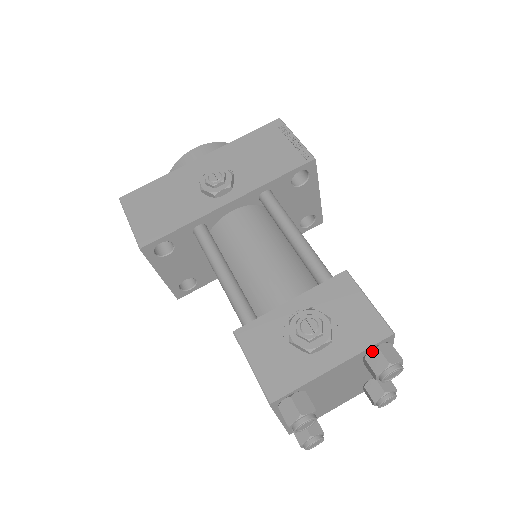
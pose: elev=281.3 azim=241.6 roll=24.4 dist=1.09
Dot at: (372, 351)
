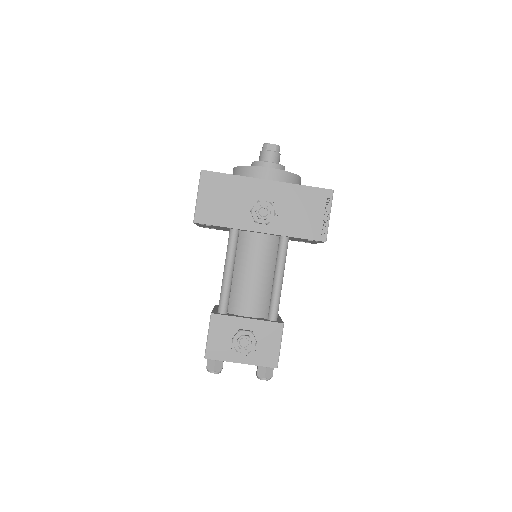
Dot at: (263, 367)
